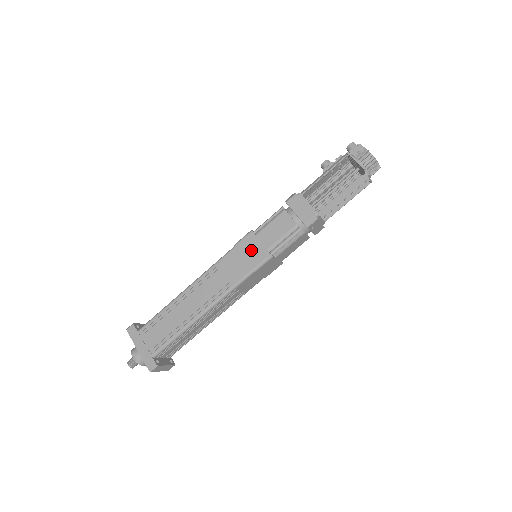
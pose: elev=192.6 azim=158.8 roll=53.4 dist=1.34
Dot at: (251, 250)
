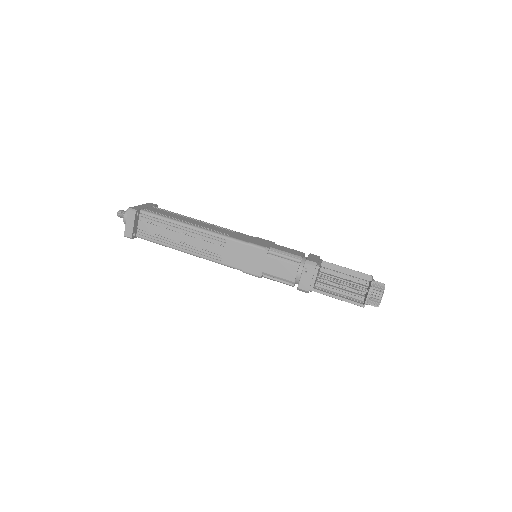
Dot at: (262, 242)
